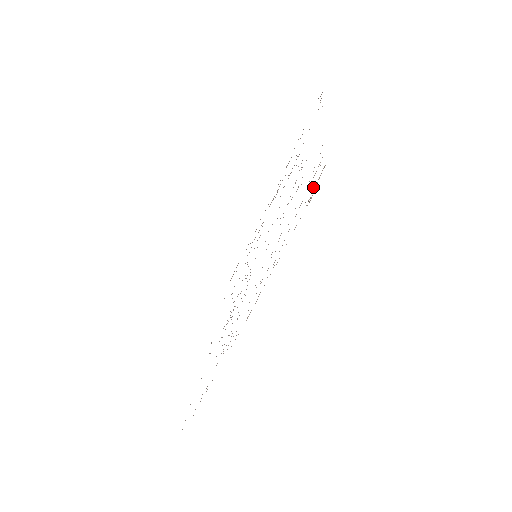
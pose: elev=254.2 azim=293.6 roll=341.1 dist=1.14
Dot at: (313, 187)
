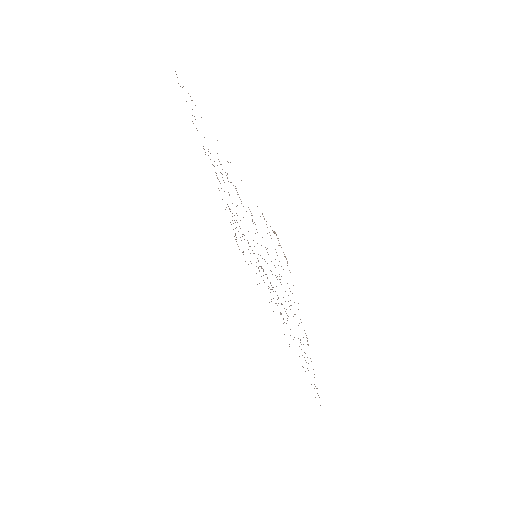
Dot at: occluded
